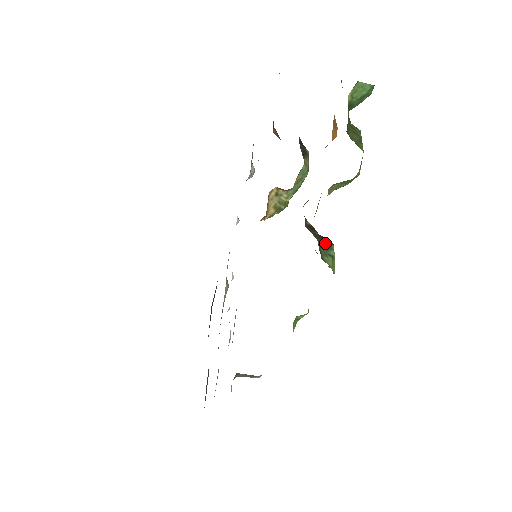
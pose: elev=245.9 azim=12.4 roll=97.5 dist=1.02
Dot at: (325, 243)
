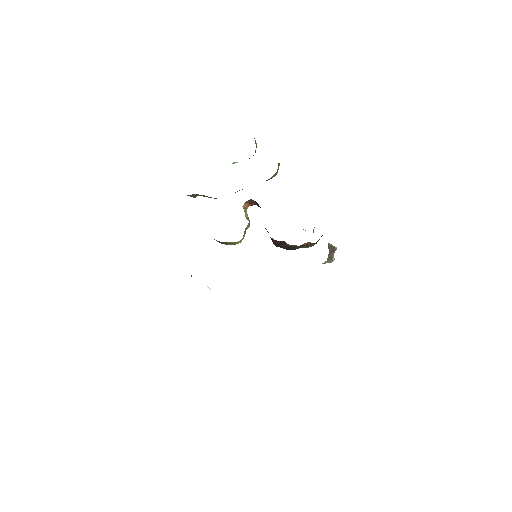
Dot at: occluded
